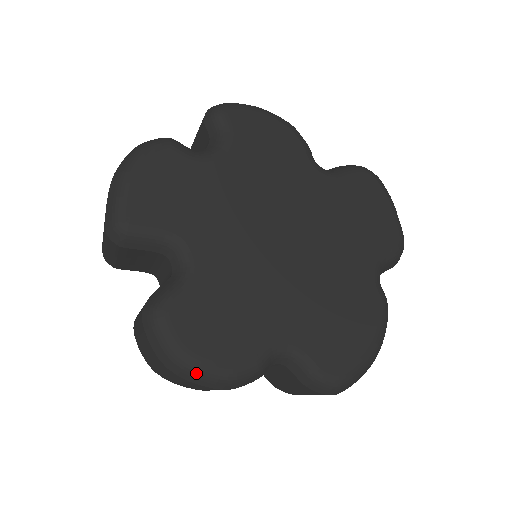
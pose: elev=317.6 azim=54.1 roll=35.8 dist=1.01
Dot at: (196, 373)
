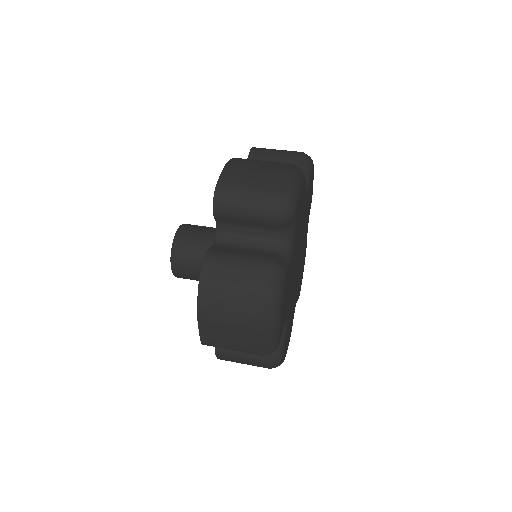
Dot at: occluded
